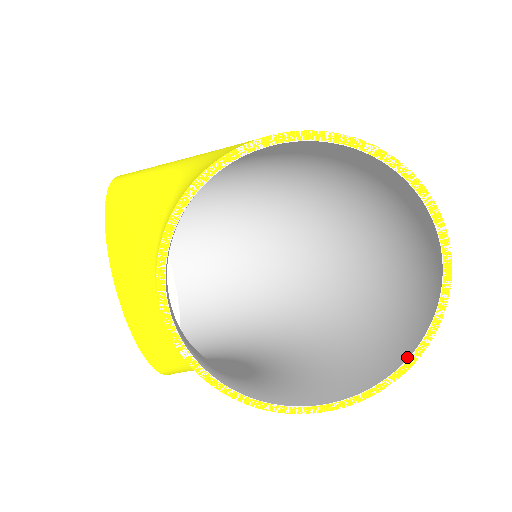
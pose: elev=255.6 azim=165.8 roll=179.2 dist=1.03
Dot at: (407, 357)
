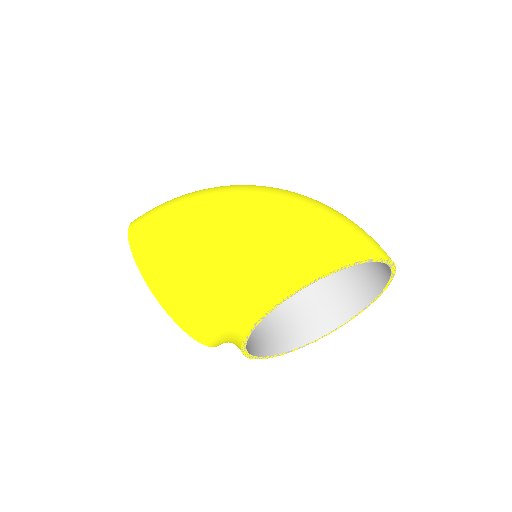
Dot at: (372, 300)
